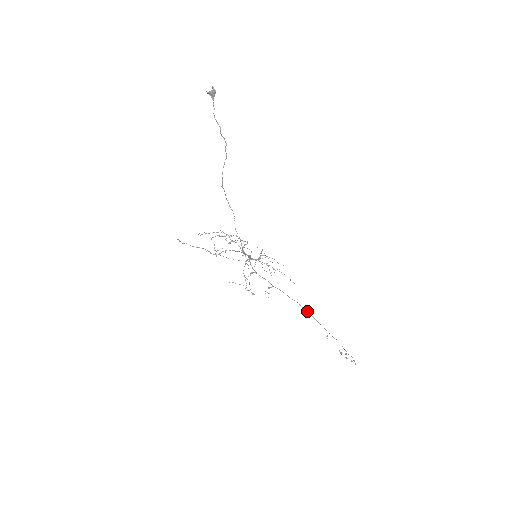
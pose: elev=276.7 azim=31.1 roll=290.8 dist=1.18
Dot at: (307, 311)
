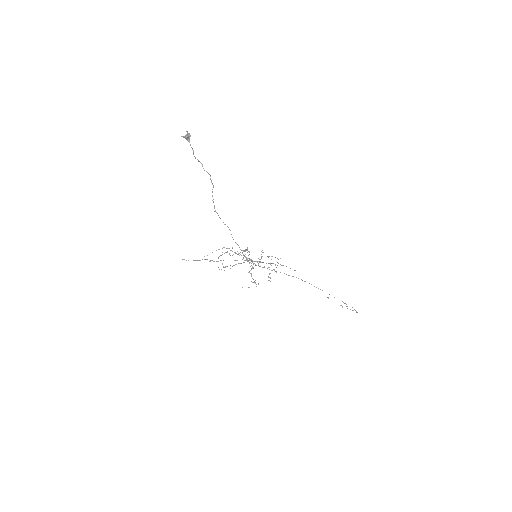
Dot at: occluded
